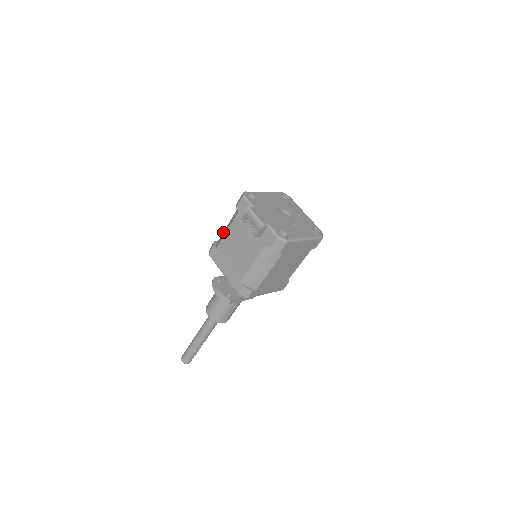
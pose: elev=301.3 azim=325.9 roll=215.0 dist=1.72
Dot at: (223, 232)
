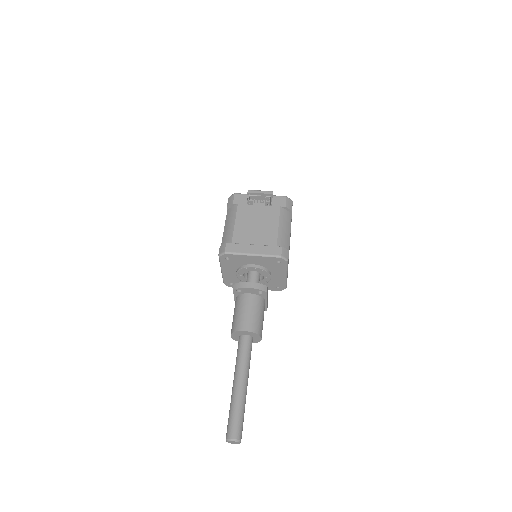
Dot at: (226, 233)
